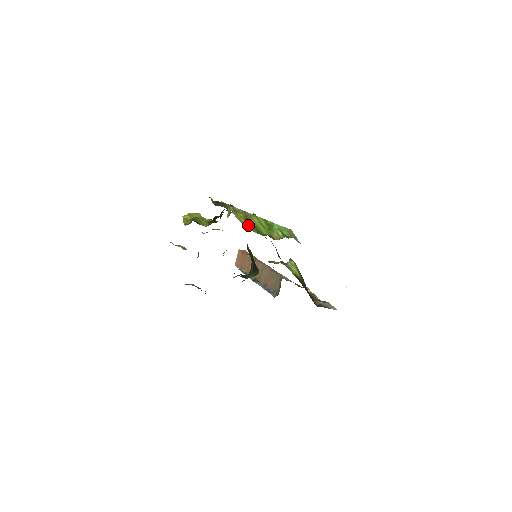
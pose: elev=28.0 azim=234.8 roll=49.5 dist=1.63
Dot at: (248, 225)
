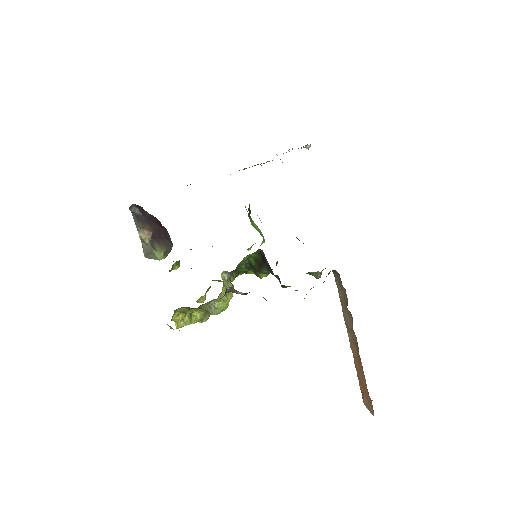
Dot at: occluded
